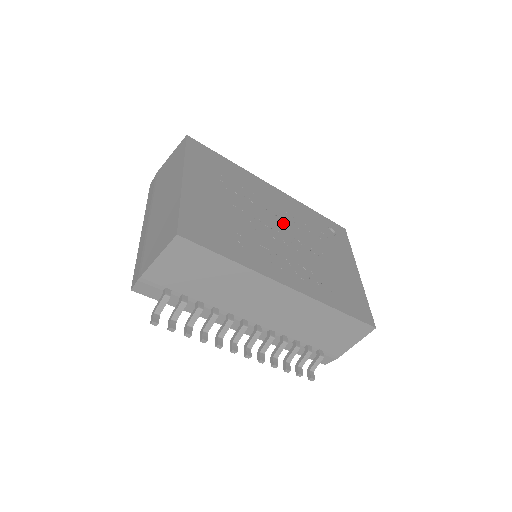
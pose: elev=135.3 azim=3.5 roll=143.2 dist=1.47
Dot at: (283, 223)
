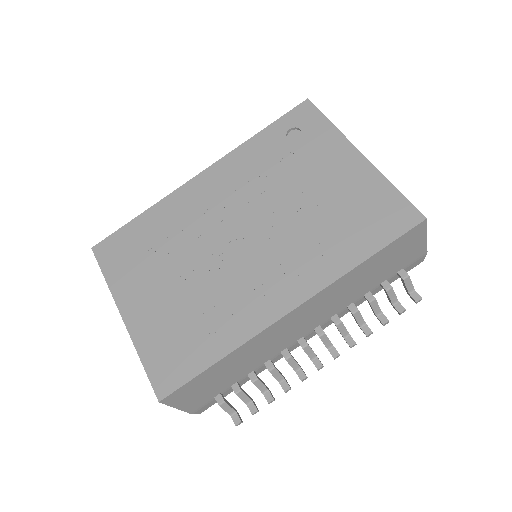
Dot at: (236, 218)
